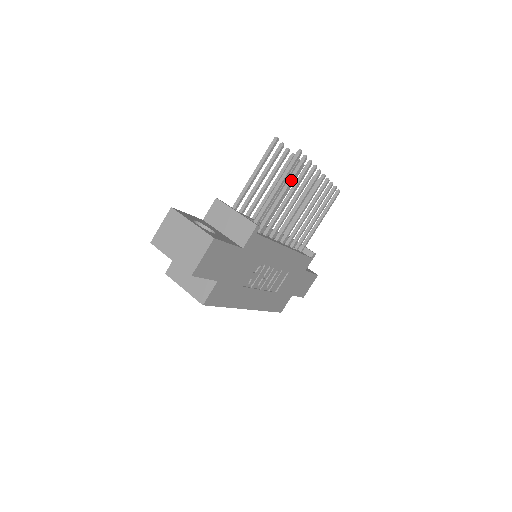
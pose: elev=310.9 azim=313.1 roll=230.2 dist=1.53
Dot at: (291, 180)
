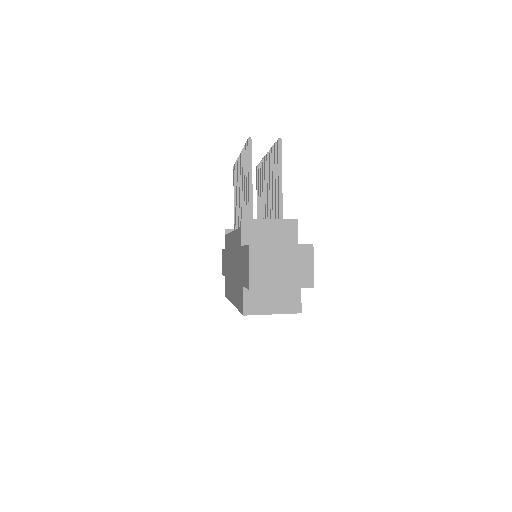
Dot at: occluded
